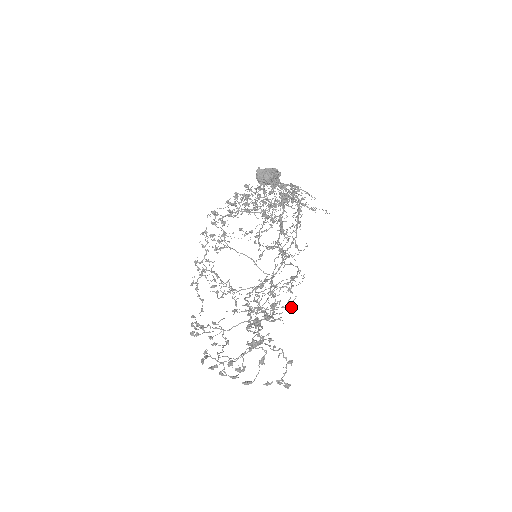
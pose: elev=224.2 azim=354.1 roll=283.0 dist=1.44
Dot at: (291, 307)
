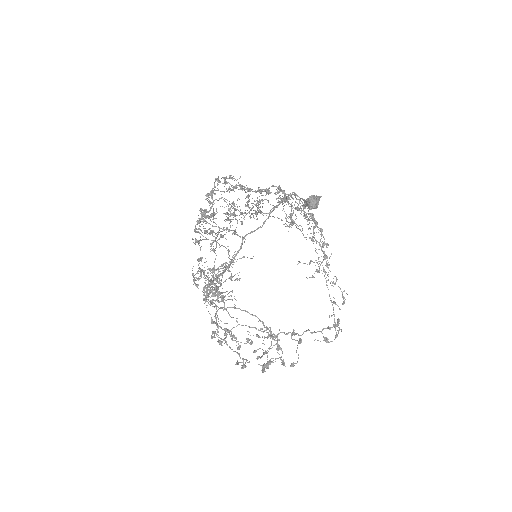
Dot at: occluded
